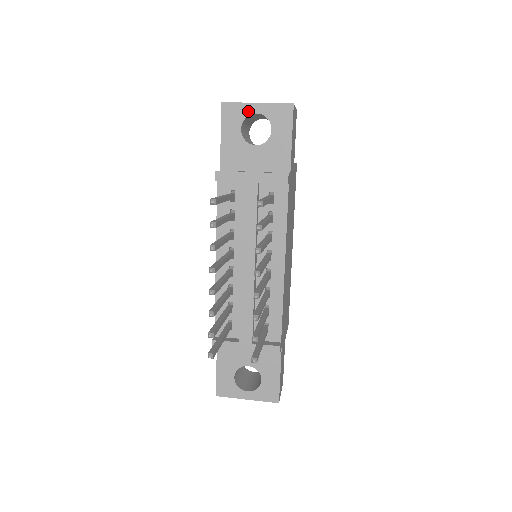
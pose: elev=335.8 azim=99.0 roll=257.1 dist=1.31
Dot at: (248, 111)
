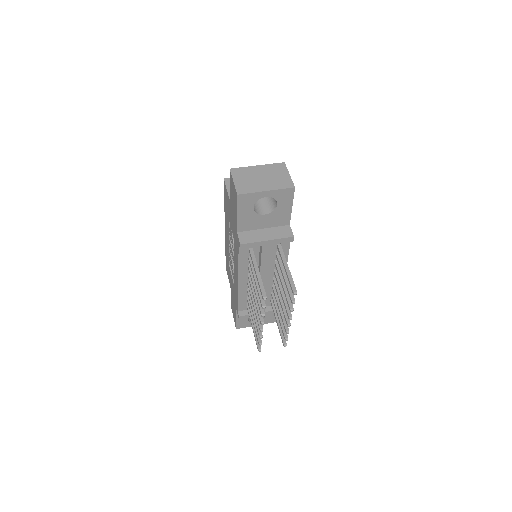
Dot at: (259, 197)
